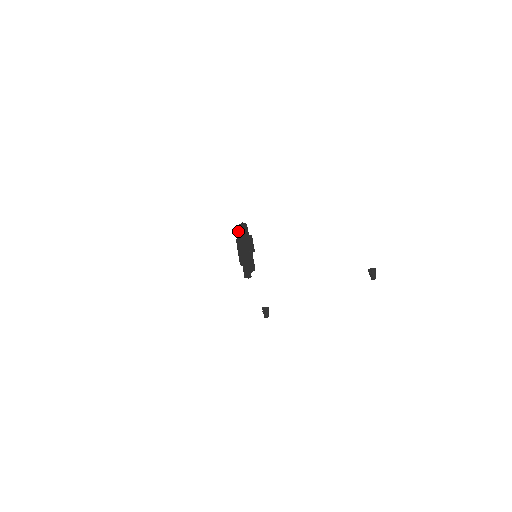
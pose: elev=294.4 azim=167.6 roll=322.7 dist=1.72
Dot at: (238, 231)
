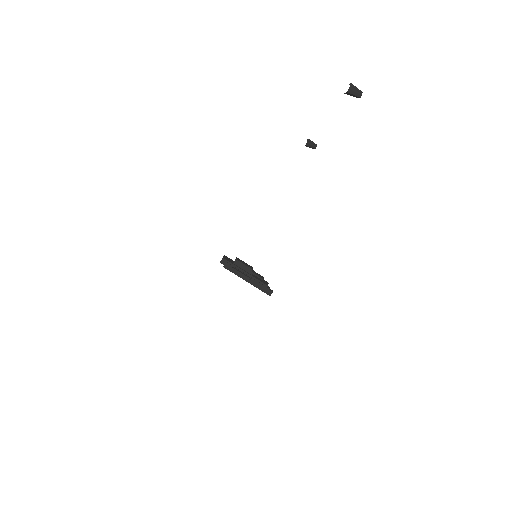
Dot at: occluded
